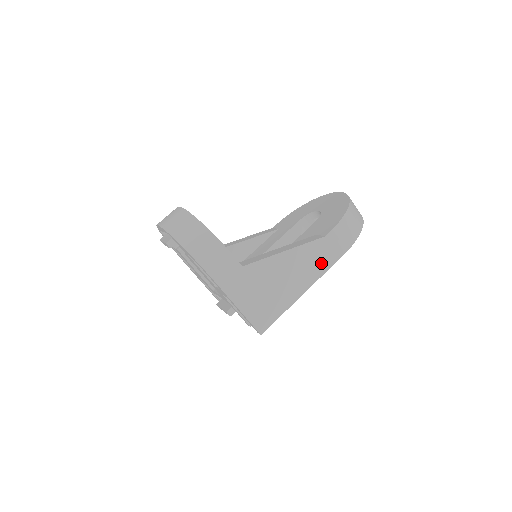
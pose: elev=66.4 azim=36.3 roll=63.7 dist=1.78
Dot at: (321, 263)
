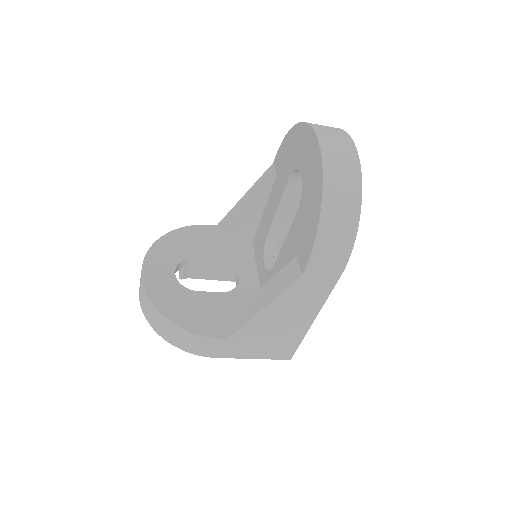
Dot at: (315, 295)
